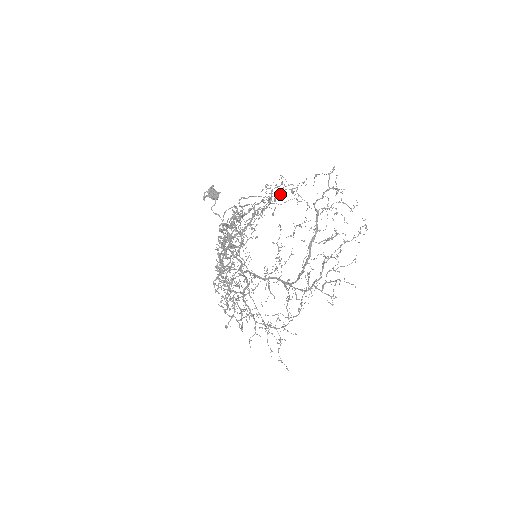
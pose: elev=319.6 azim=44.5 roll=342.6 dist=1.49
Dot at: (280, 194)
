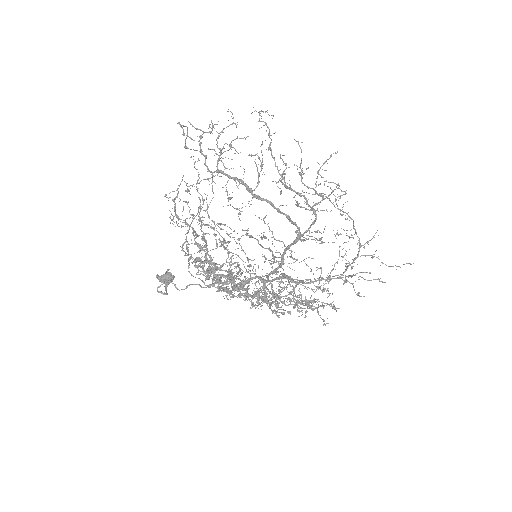
Dot at: (183, 209)
